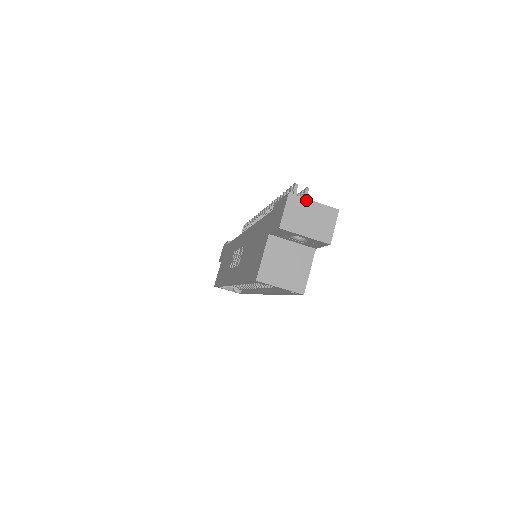
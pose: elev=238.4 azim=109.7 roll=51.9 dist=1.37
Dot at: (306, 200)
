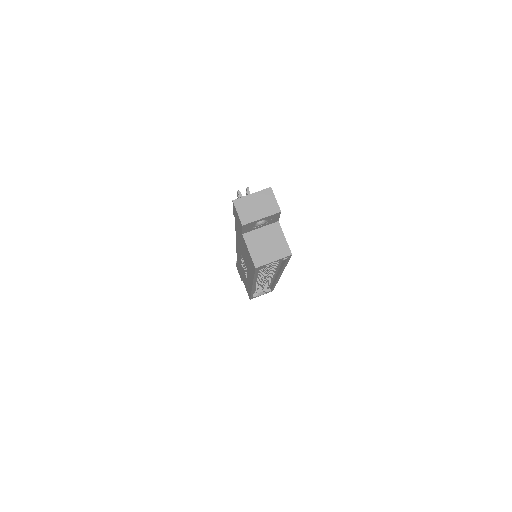
Dot at: (246, 197)
